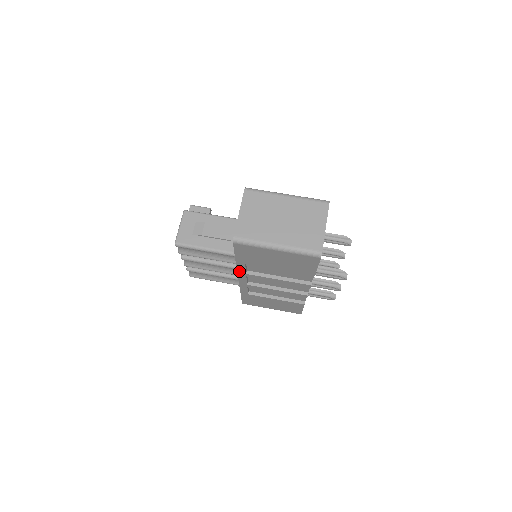
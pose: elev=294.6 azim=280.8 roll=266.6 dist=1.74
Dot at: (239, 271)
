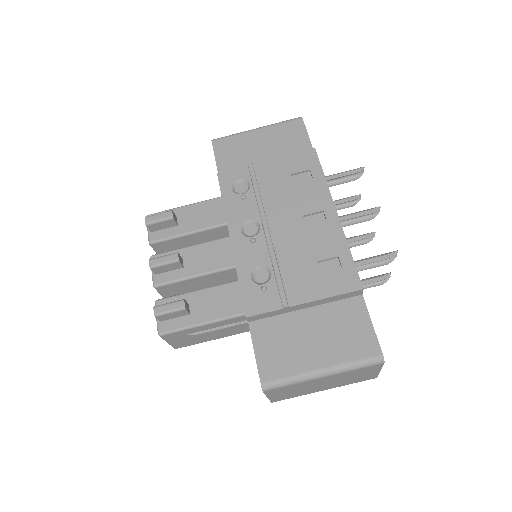
Dot at: occluded
